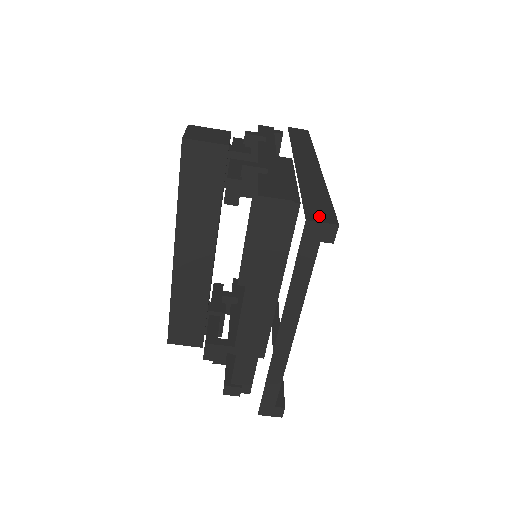
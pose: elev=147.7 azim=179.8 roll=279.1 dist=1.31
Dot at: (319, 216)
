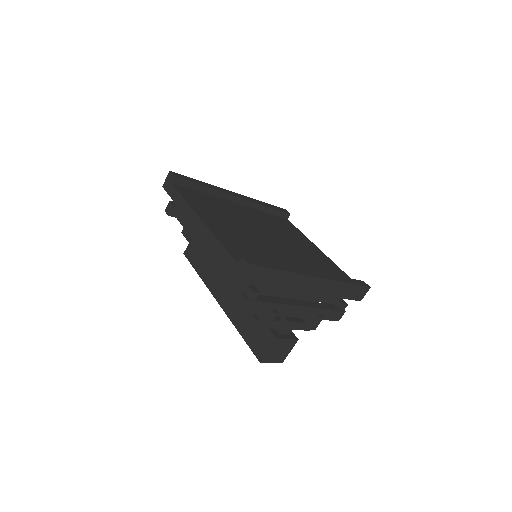
Dot at: occluded
